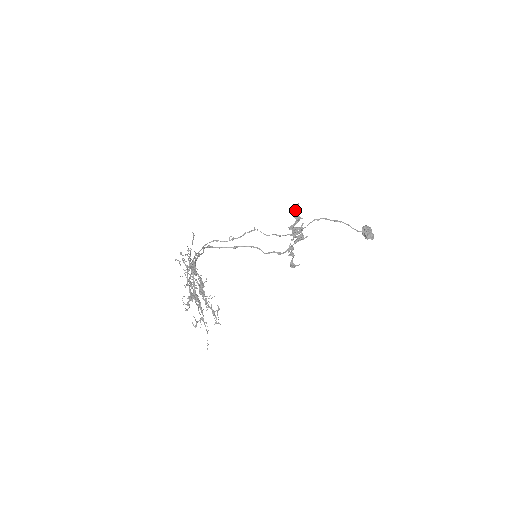
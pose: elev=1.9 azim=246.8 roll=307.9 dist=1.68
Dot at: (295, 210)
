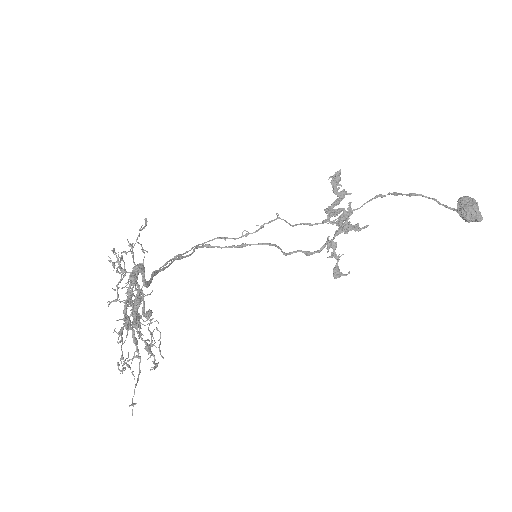
Dot at: (334, 180)
